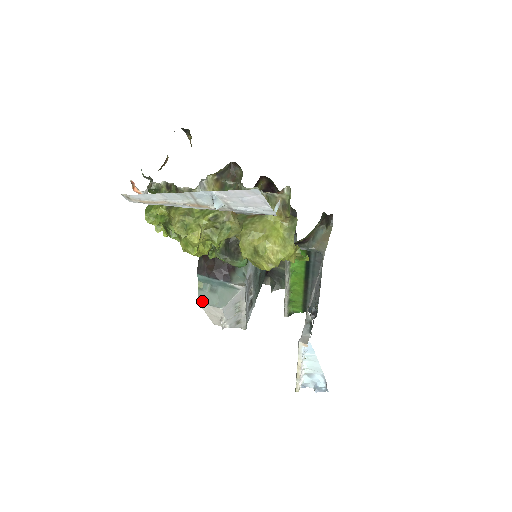
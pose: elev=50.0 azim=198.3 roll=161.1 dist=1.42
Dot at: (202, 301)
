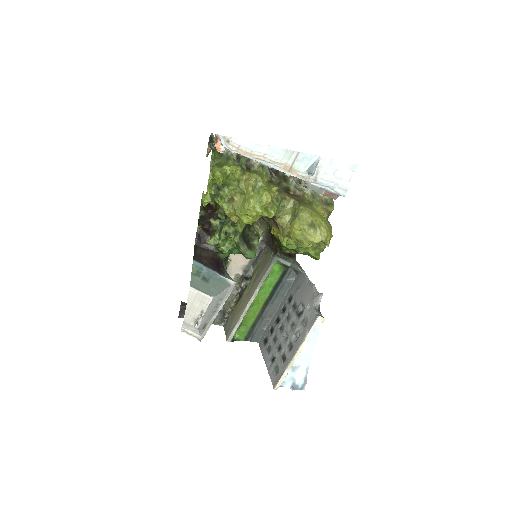
Dot at: (194, 286)
